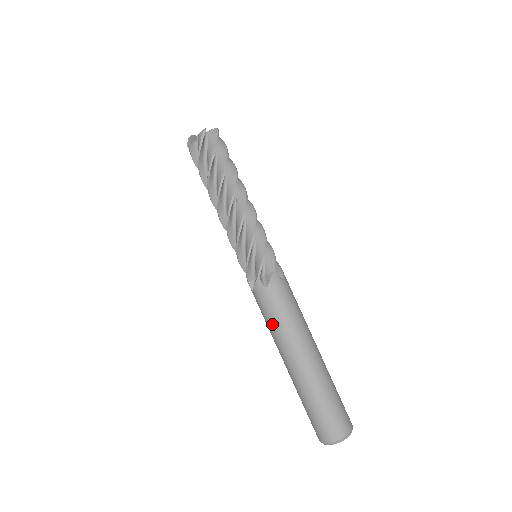
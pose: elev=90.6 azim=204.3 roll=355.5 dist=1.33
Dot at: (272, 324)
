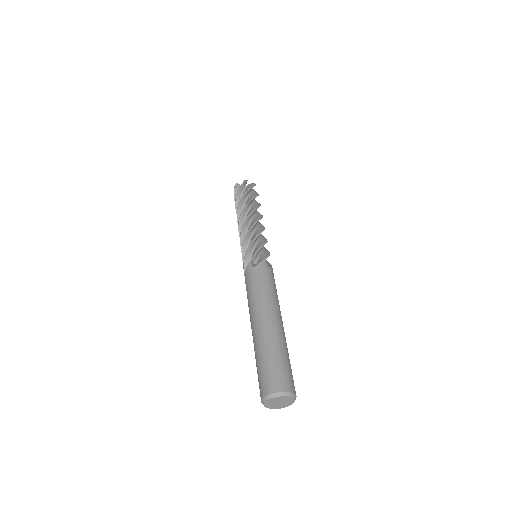
Dot at: (264, 289)
